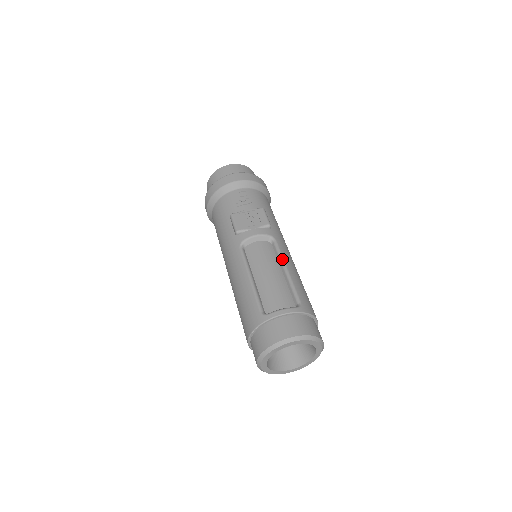
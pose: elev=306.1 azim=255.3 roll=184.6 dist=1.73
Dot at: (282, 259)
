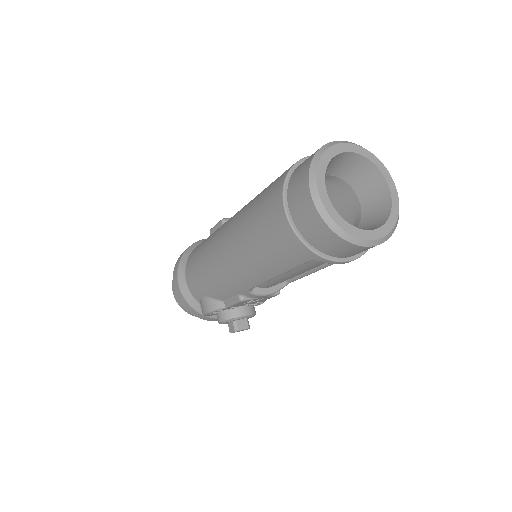
Dot at: occluded
